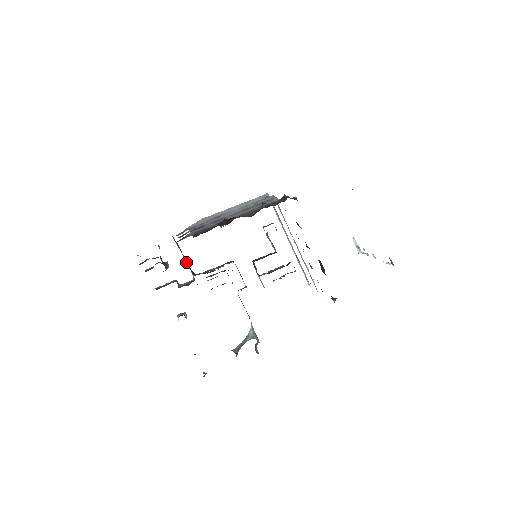
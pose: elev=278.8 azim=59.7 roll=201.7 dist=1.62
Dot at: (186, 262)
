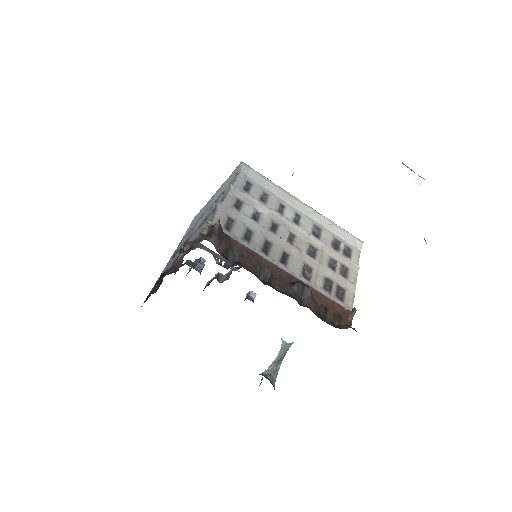
Dot at: (214, 257)
